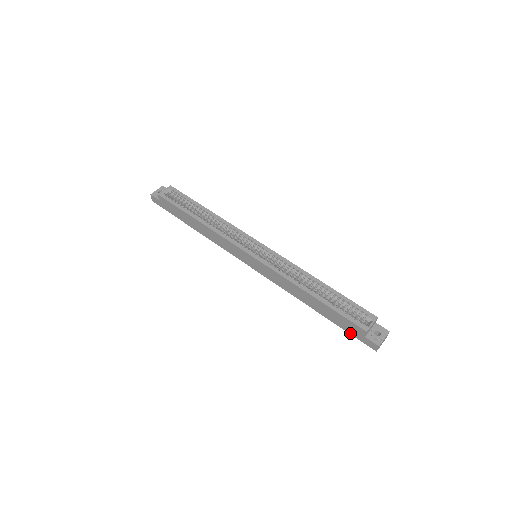
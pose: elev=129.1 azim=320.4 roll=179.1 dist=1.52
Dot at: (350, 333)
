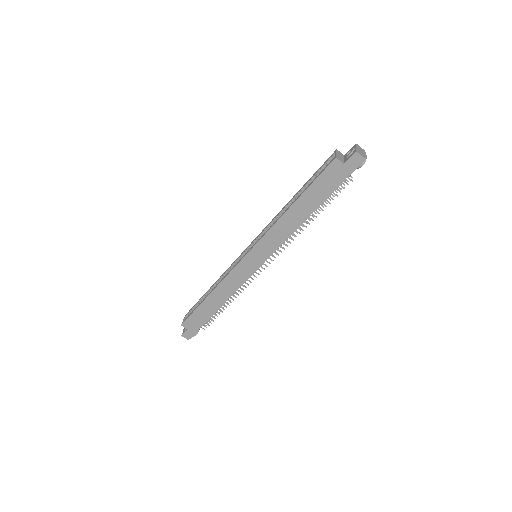
Dot at: (341, 182)
